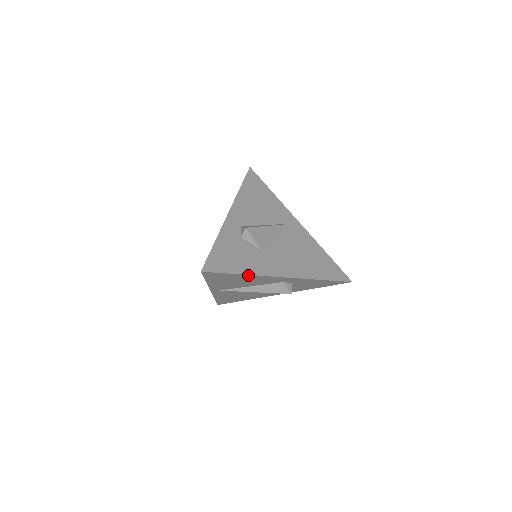
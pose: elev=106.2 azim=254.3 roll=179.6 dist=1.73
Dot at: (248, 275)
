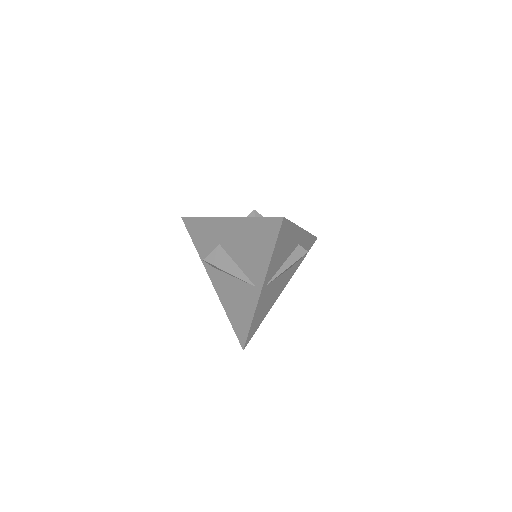
Dot at: (294, 226)
